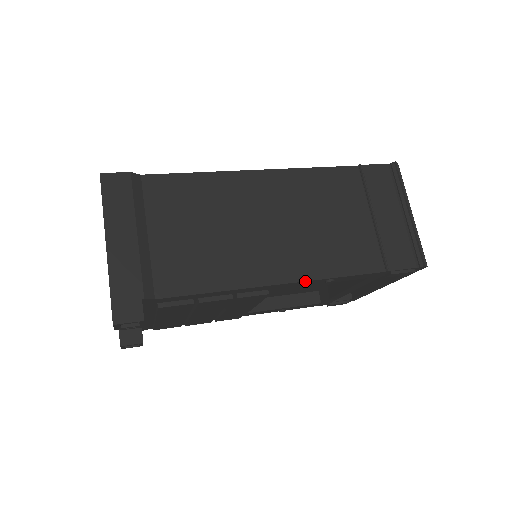
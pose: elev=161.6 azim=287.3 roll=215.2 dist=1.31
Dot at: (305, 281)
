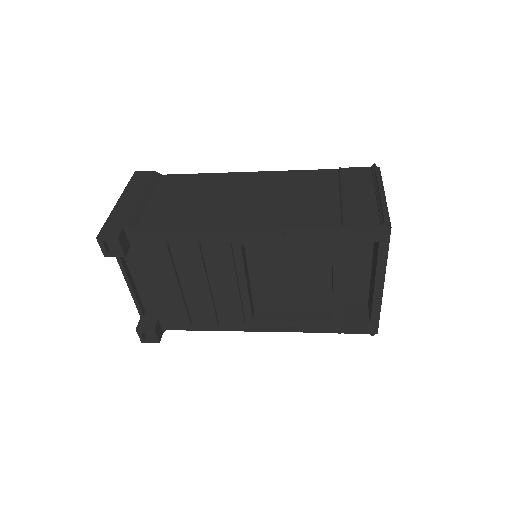
Dot at: (259, 230)
